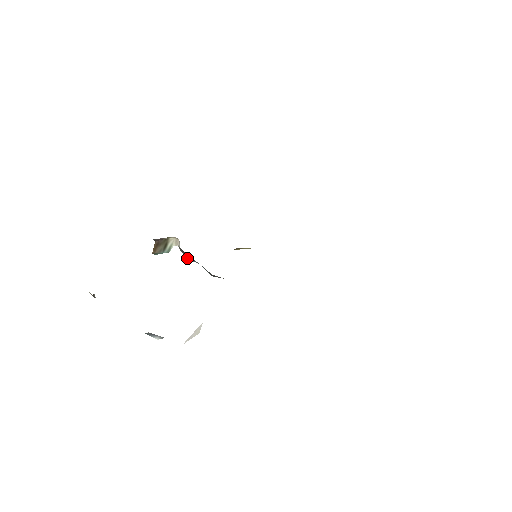
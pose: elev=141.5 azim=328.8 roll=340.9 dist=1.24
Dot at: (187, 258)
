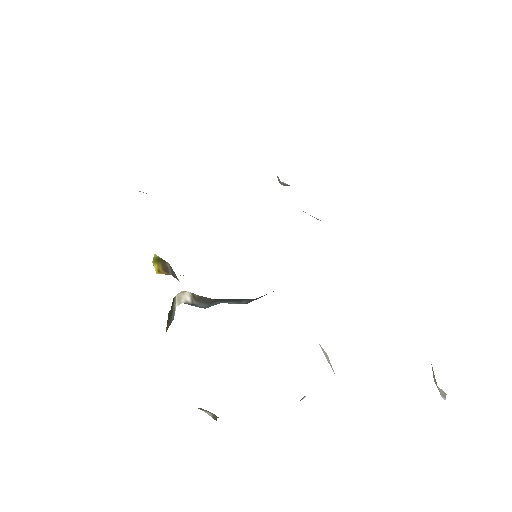
Dot at: (204, 307)
